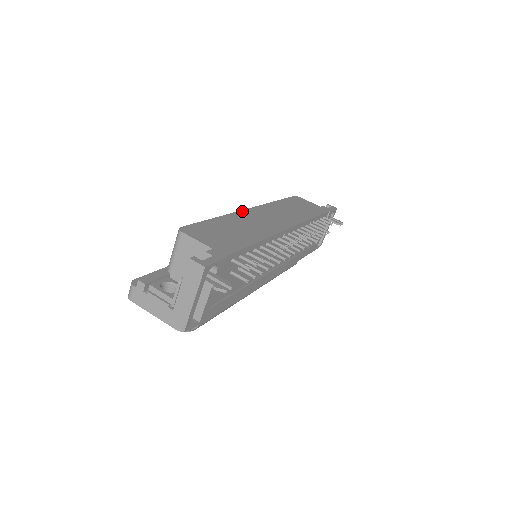
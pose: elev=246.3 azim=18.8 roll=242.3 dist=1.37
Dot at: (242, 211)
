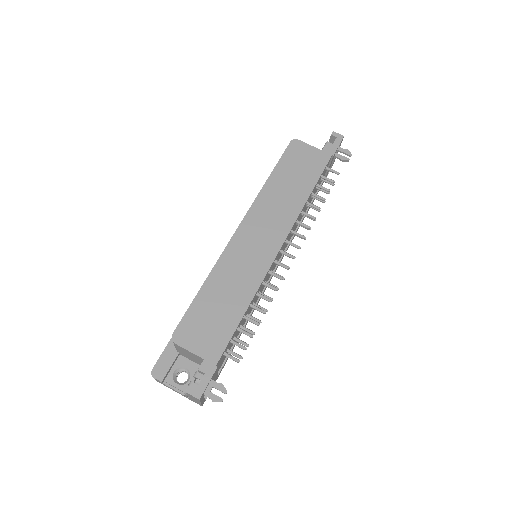
Dot at: (229, 245)
